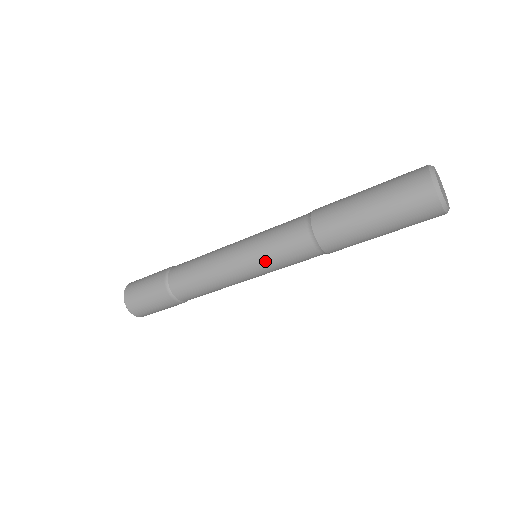
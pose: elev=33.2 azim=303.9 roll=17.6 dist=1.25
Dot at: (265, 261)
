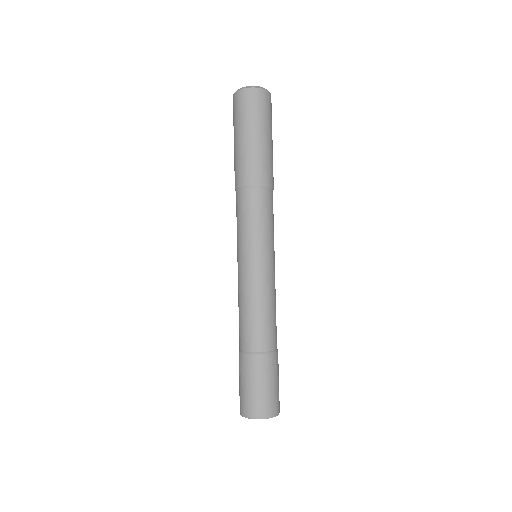
Dot at: (237, 241)
